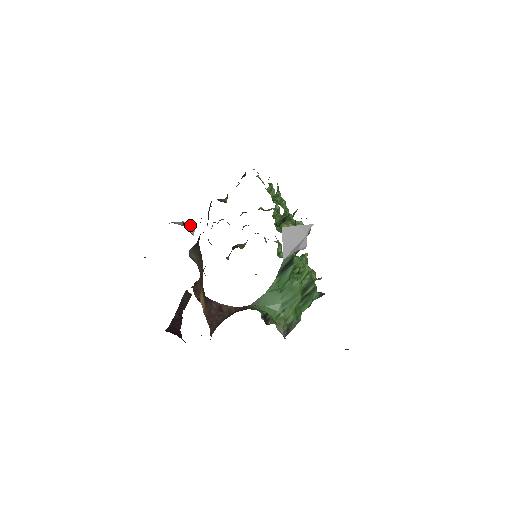
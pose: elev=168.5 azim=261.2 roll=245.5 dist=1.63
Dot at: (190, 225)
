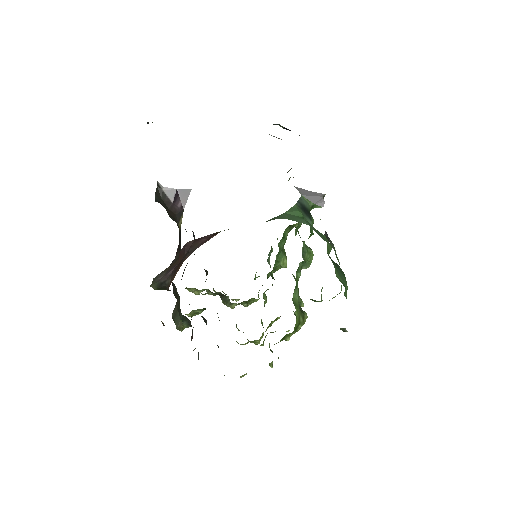
Dot at: (184, 194)
